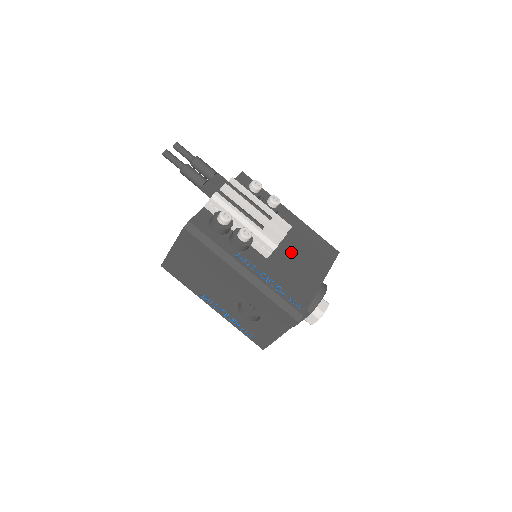
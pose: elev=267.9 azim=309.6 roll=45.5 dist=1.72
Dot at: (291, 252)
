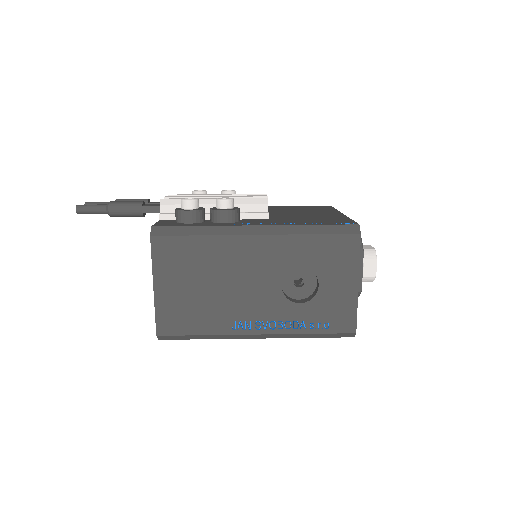
Dot at: (286, 214)
